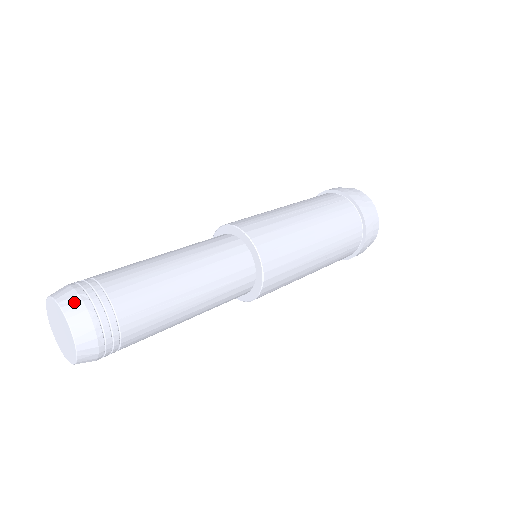
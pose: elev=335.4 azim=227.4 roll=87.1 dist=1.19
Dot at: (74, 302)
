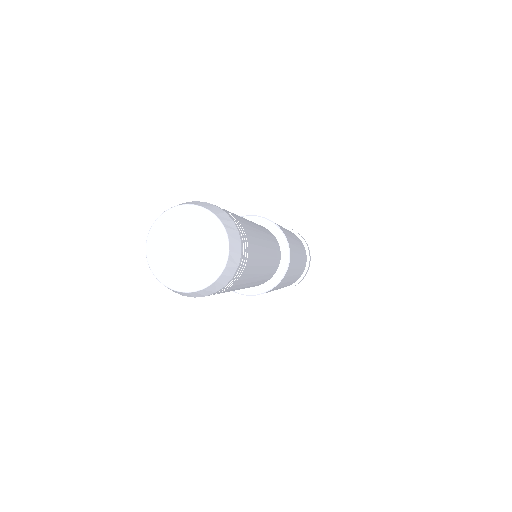
Dot at: (233, 228)
